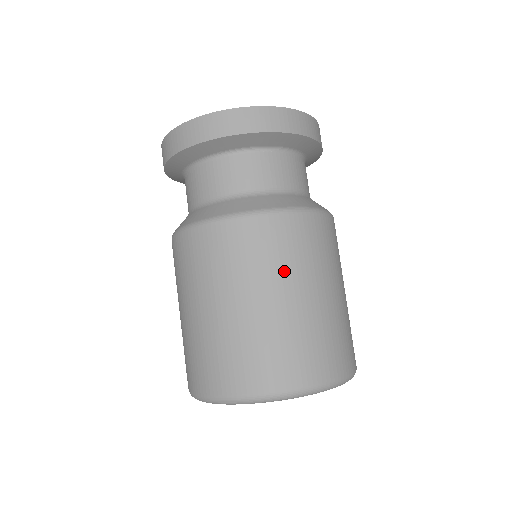
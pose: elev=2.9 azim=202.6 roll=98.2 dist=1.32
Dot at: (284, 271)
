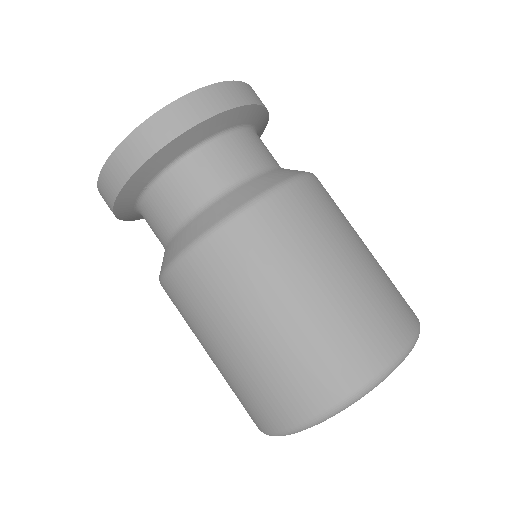
Dot at: (259, 287)
